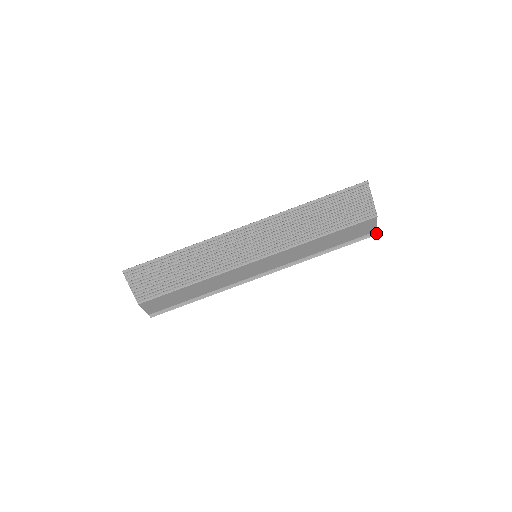
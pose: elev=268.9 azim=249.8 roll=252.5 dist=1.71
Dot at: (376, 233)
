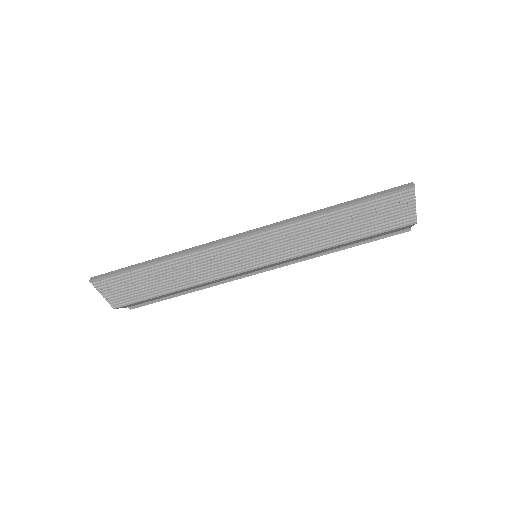
Dot at: (410, 229)
